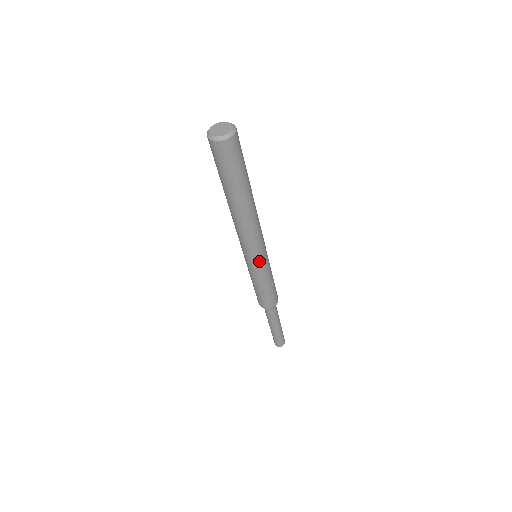
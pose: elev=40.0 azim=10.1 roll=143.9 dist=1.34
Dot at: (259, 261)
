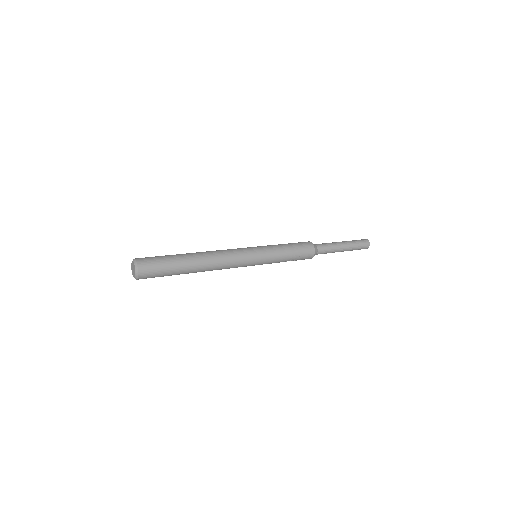
Dot at: (256, 263)
